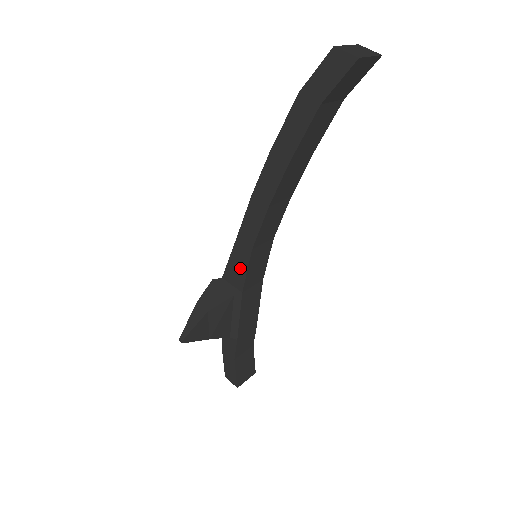
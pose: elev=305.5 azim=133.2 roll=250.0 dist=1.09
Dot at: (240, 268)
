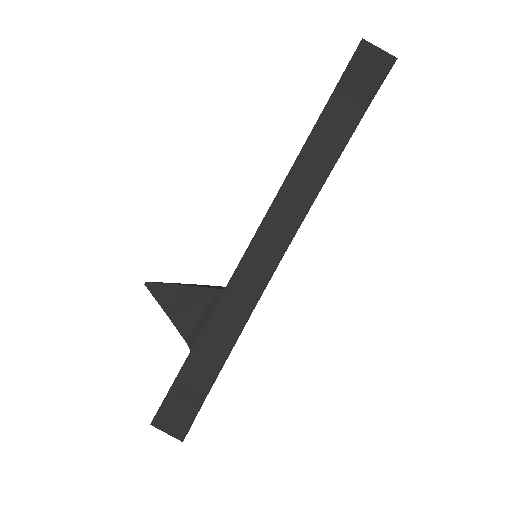
Dot at: occluded
